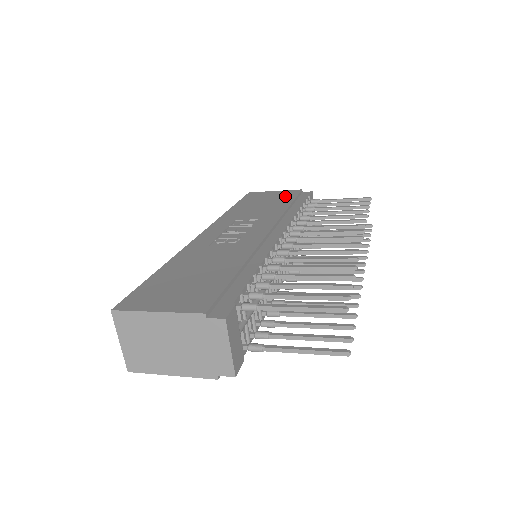
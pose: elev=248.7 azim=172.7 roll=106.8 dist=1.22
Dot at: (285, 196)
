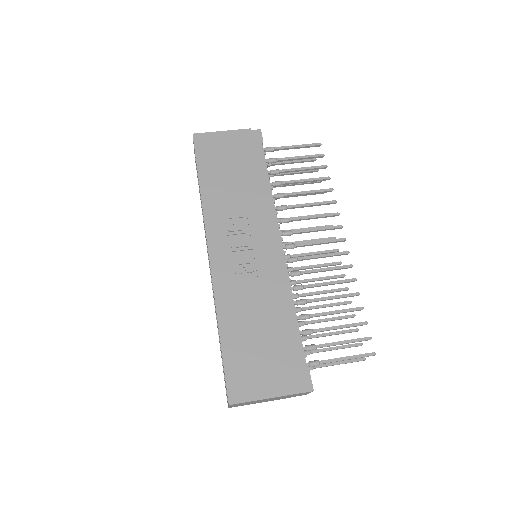
Dot at: (242, 150)
